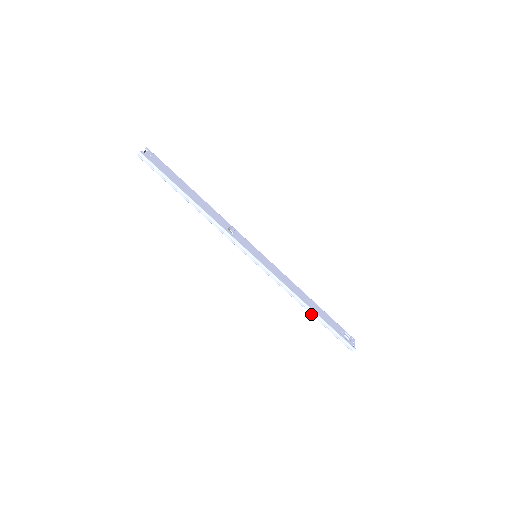
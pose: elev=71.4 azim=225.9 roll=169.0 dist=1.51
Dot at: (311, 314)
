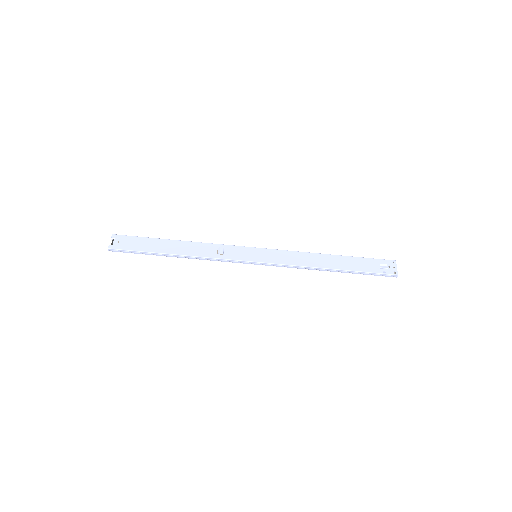
Dot at: occluded
